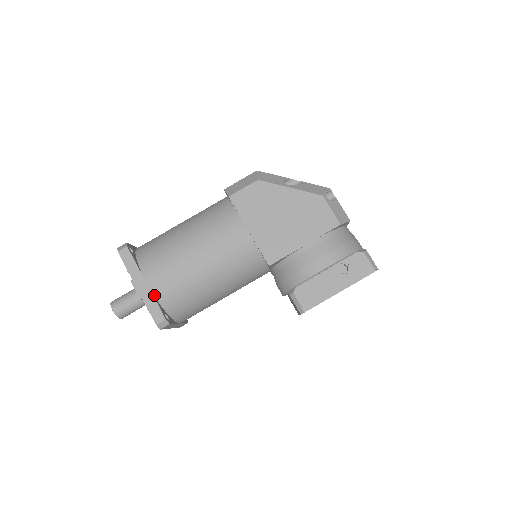
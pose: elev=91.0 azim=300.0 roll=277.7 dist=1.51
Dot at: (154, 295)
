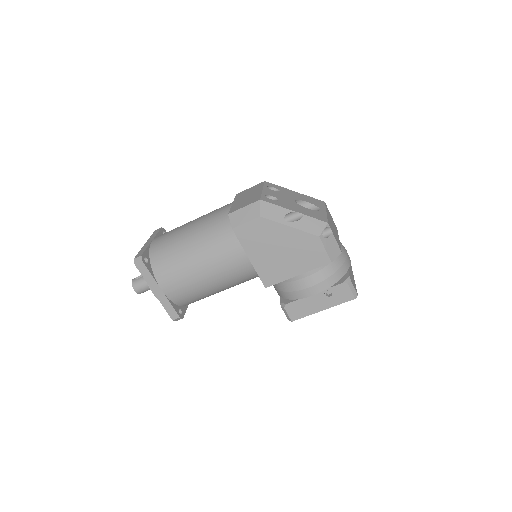
Dot at: (169, 299)
